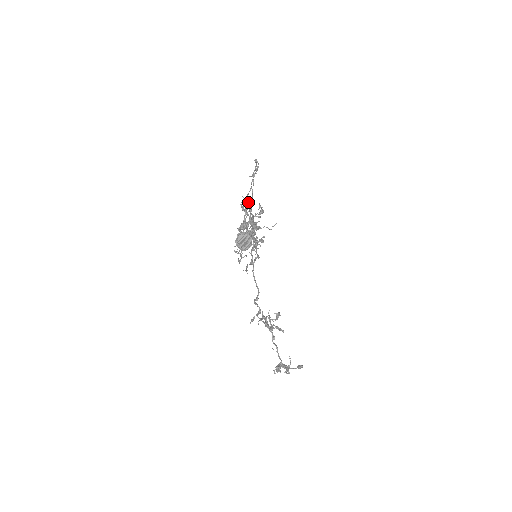
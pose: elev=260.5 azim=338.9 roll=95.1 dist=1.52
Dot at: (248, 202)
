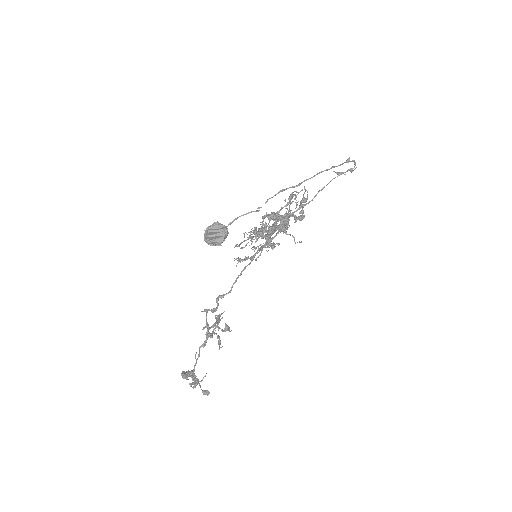
Dot at: (303, 196)
